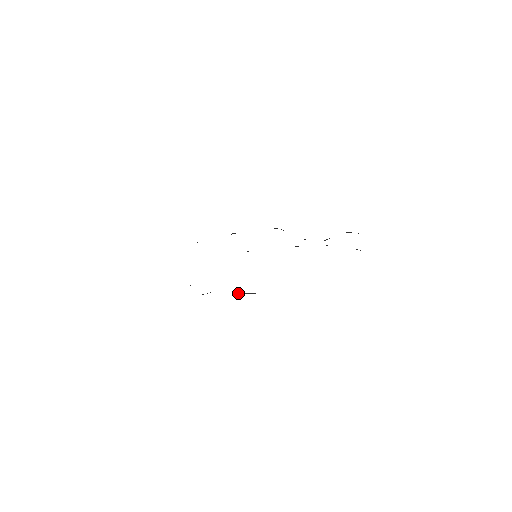
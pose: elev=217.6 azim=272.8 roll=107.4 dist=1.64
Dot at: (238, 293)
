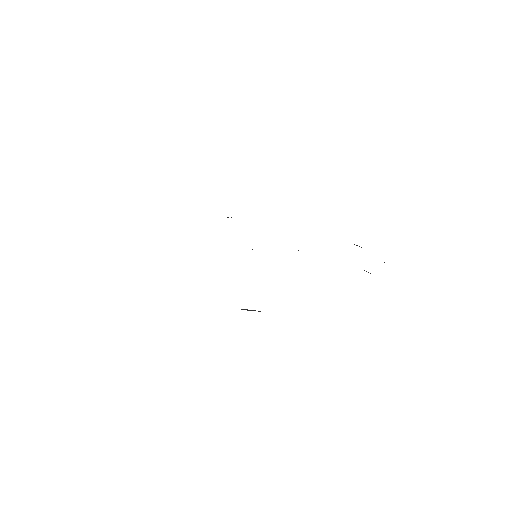
Dot at: occluded
